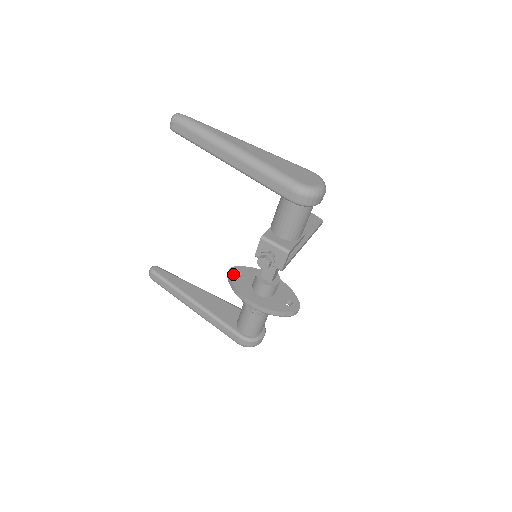
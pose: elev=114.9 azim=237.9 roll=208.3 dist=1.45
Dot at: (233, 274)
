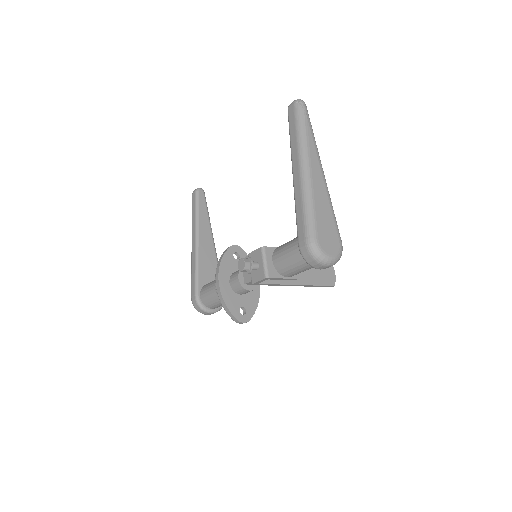
Dot at: (232, 251)
